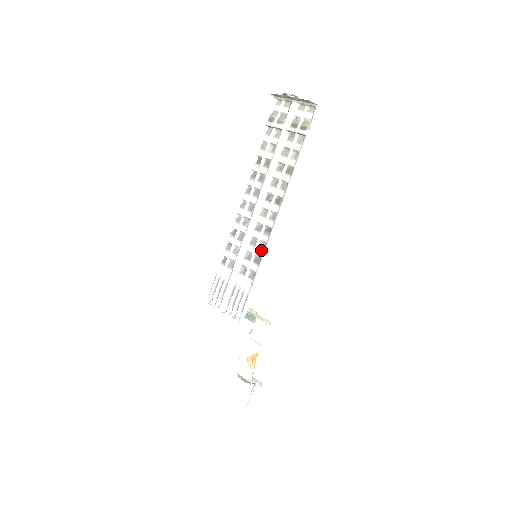
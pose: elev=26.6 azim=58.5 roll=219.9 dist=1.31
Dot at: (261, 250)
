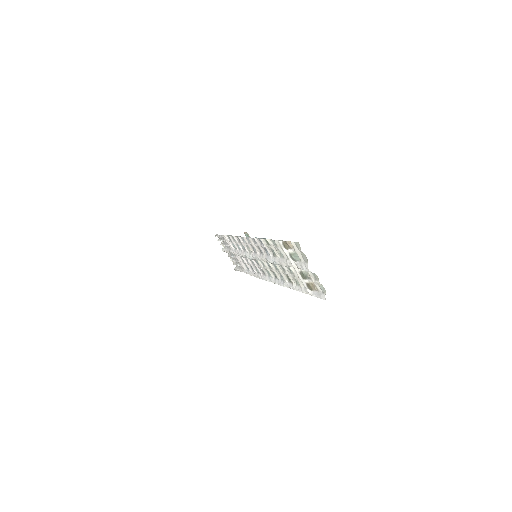
Dot at: (256, 270)
